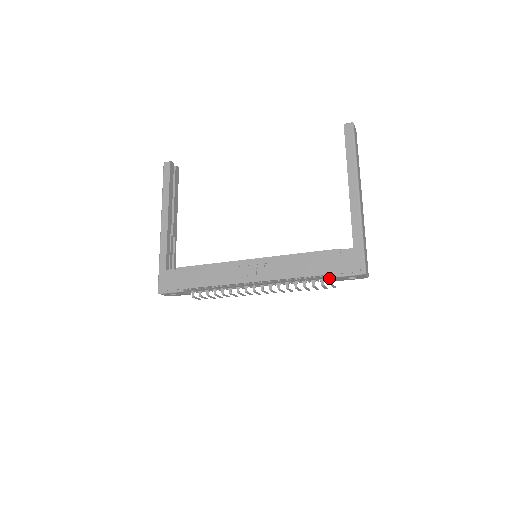
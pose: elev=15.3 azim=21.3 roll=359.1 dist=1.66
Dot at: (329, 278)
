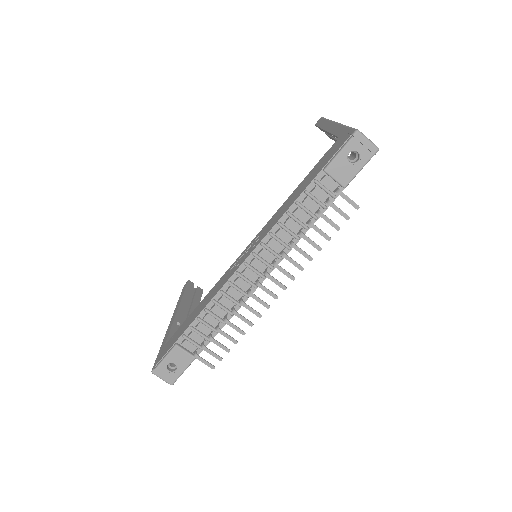
Dot at: (333, 191)
